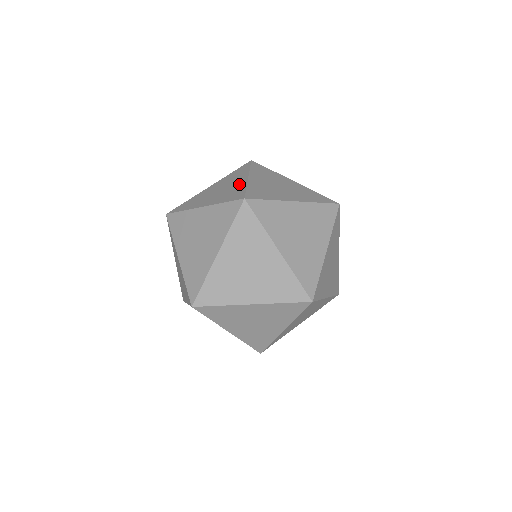
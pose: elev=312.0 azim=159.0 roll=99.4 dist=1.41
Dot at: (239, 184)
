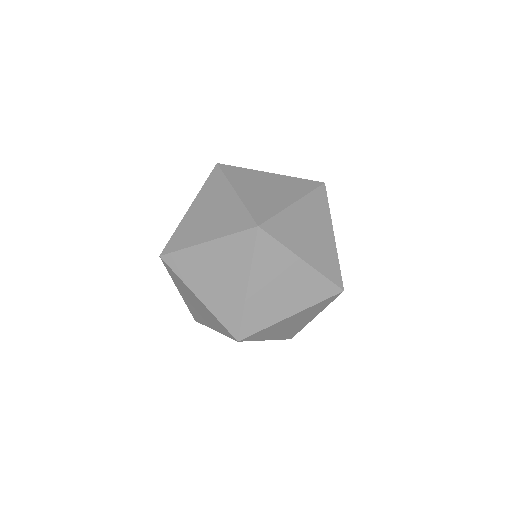
Dot at: occluded
